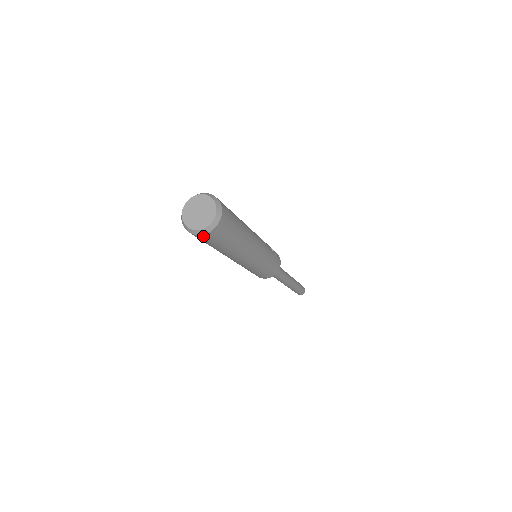
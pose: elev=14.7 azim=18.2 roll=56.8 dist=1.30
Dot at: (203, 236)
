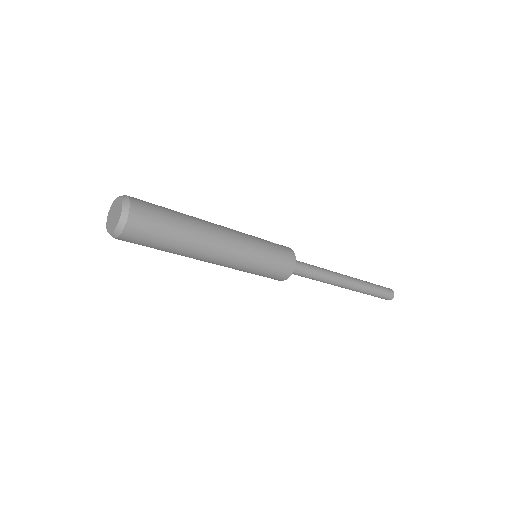
Dot at: (128, 230)
